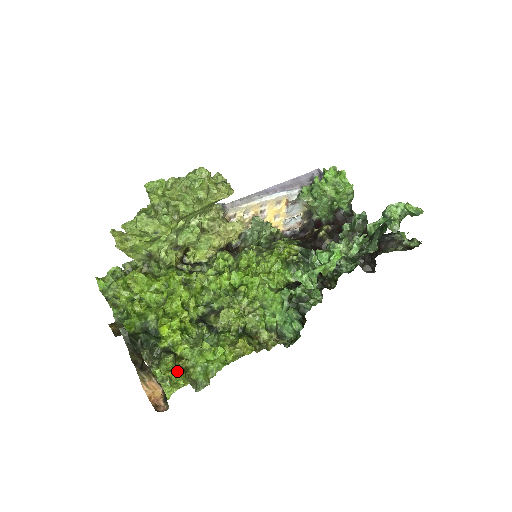
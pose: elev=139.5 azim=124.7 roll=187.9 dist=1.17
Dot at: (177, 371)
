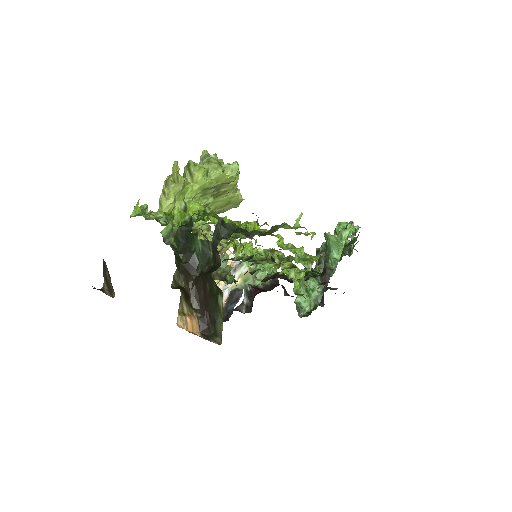
Dot at: (300, 233)
